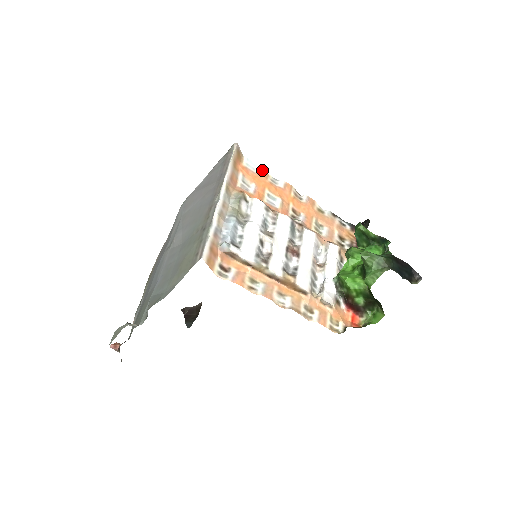
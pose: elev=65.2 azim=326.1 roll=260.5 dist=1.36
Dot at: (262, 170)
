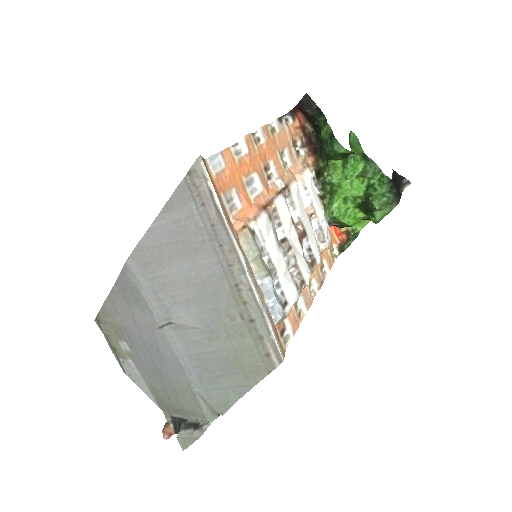
Dot at: (223, 151)
